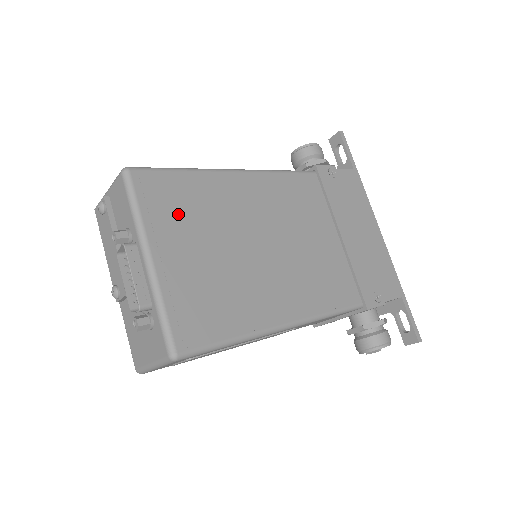
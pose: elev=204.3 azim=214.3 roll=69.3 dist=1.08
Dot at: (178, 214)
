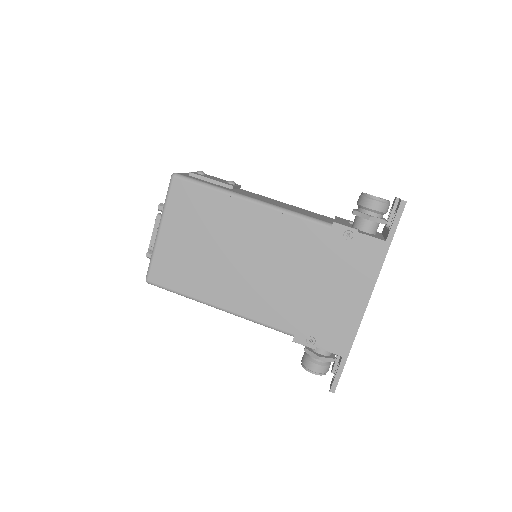
Dot at: (188, 213)
